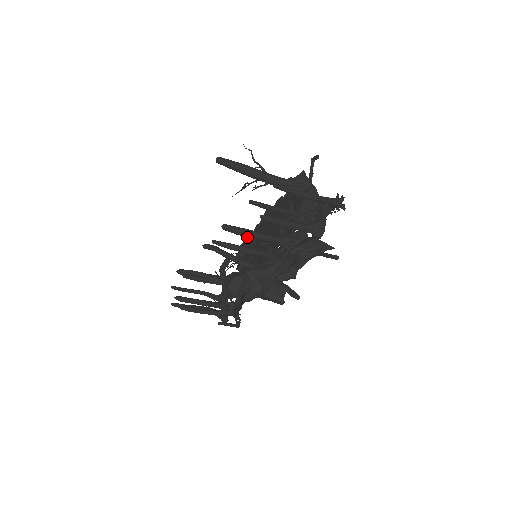
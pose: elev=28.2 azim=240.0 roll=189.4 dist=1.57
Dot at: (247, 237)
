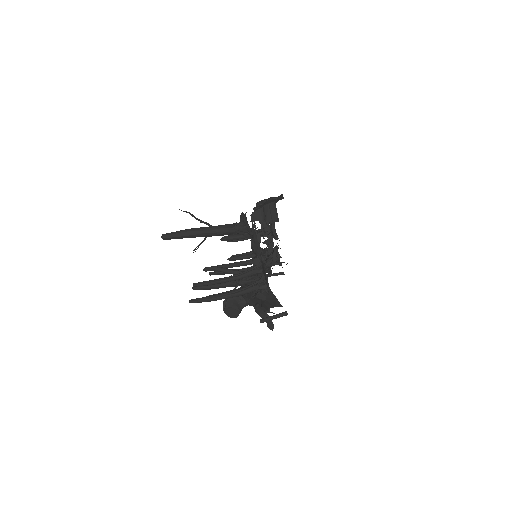
Dot at: occluded
